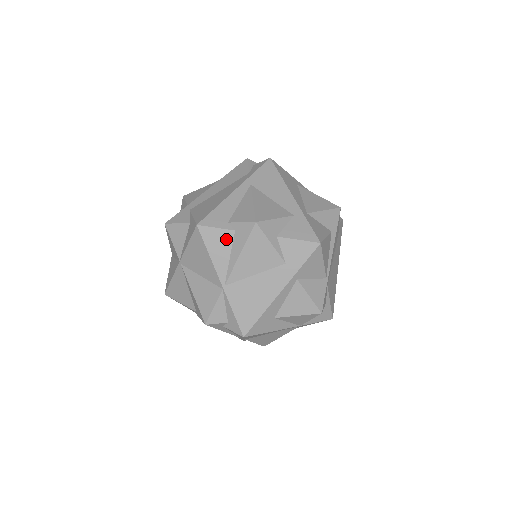
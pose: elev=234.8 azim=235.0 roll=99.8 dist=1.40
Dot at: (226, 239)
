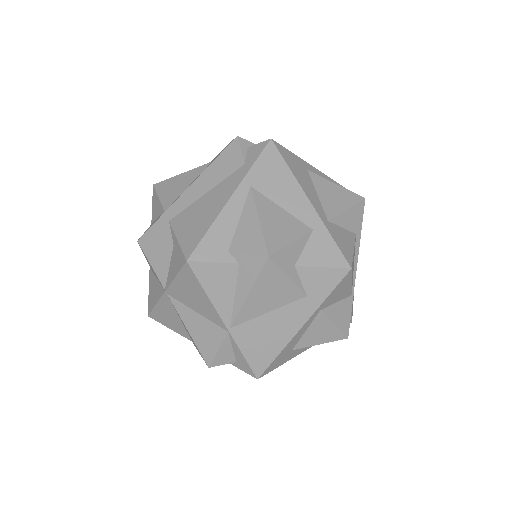
Dot at: (228, 275)
